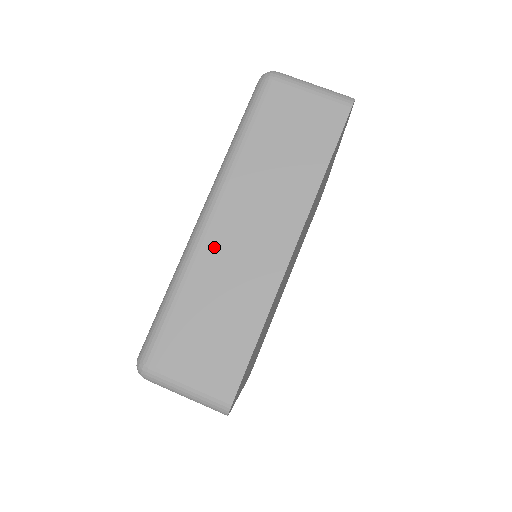
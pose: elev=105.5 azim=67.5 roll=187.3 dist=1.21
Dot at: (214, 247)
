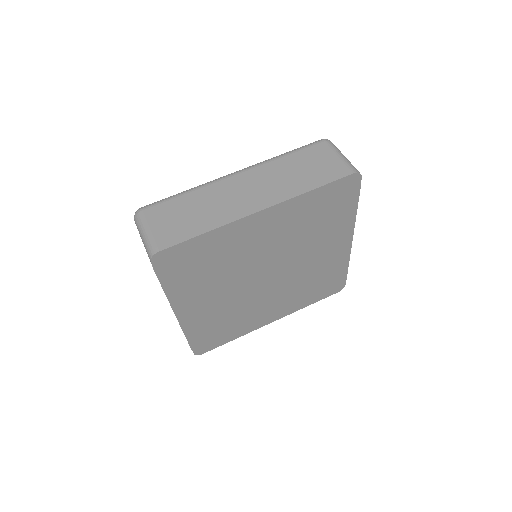
Dot at: (224, 186)
